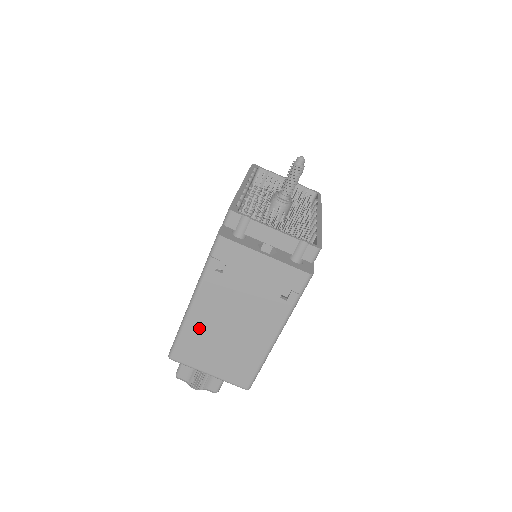
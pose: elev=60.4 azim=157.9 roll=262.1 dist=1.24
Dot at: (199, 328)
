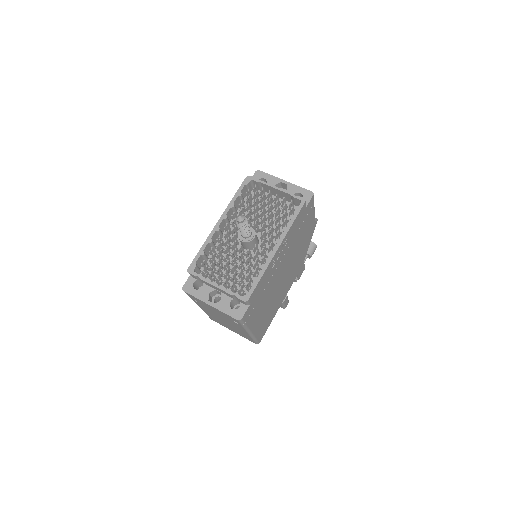
Dot at: (211, 316)
